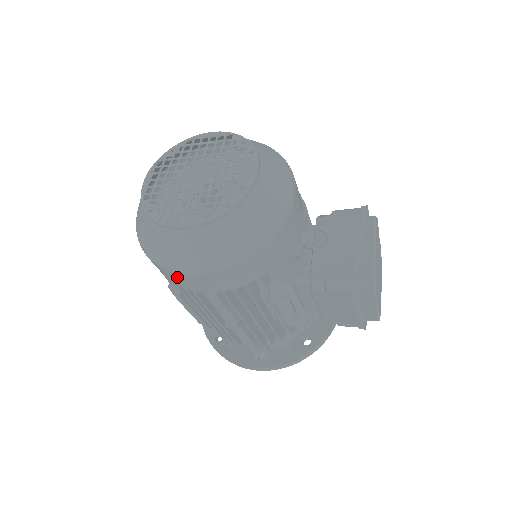
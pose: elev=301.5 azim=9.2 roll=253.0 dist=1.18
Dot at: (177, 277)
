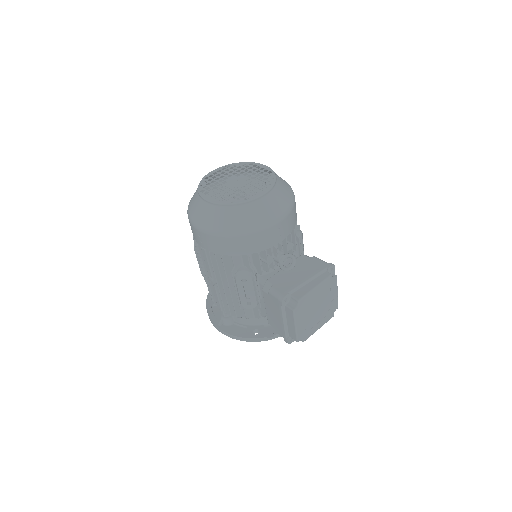
Dot at: (192, 228)
